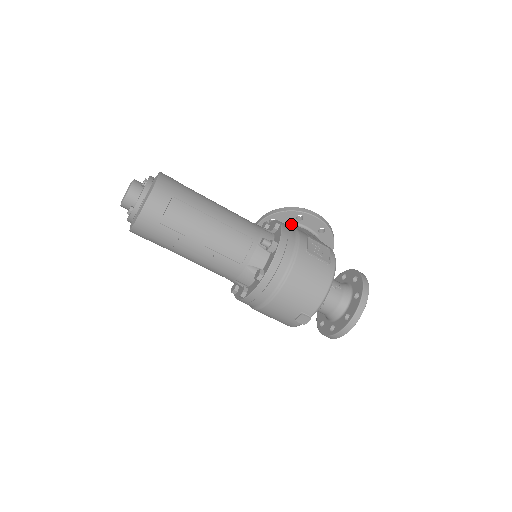
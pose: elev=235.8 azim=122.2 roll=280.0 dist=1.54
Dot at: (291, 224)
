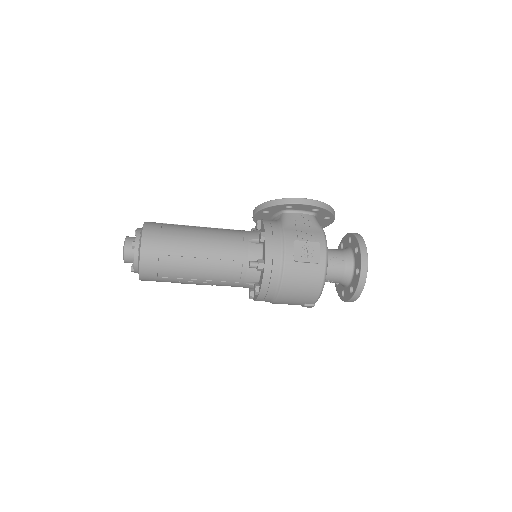
Dot at: (283, 212)
